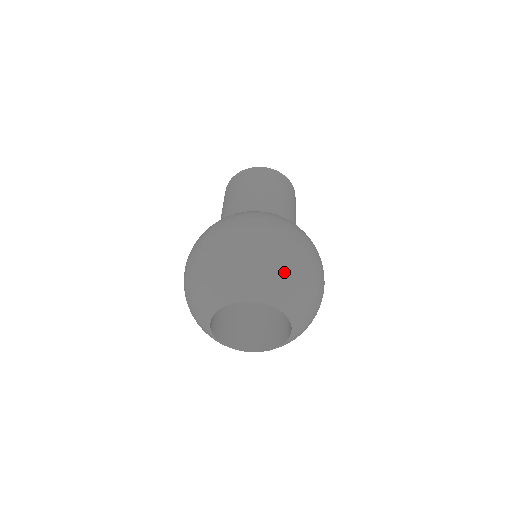
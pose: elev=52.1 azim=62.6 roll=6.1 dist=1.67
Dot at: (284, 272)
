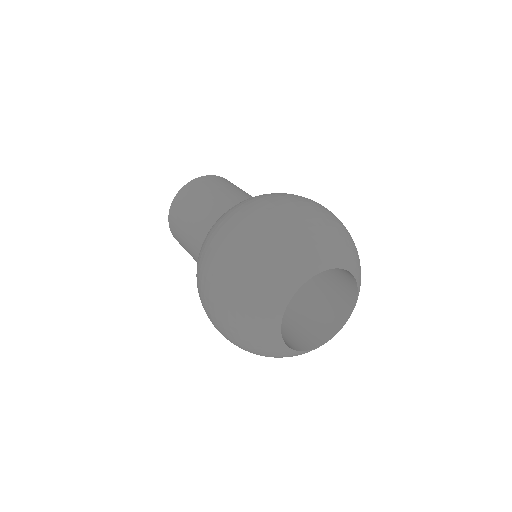
Dot at: (346, 235)
